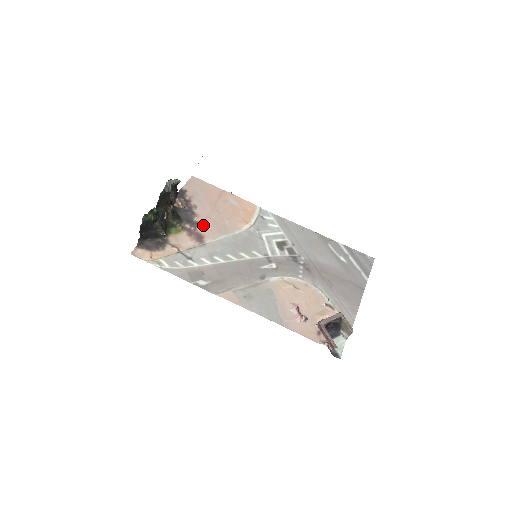
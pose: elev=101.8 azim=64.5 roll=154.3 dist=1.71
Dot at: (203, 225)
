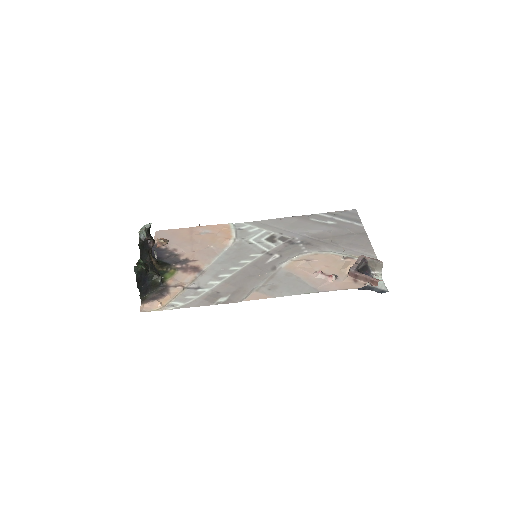
Dot at: (192, 259)
